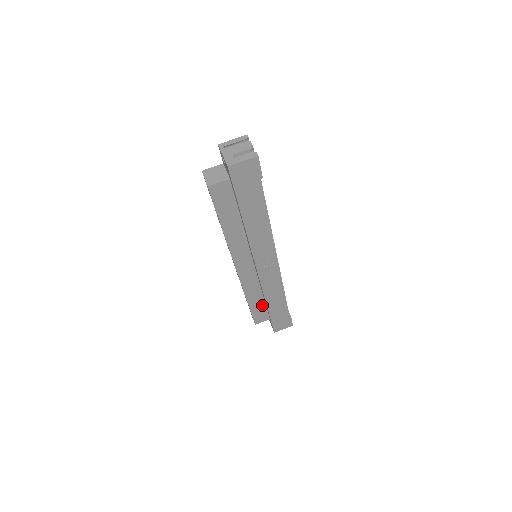
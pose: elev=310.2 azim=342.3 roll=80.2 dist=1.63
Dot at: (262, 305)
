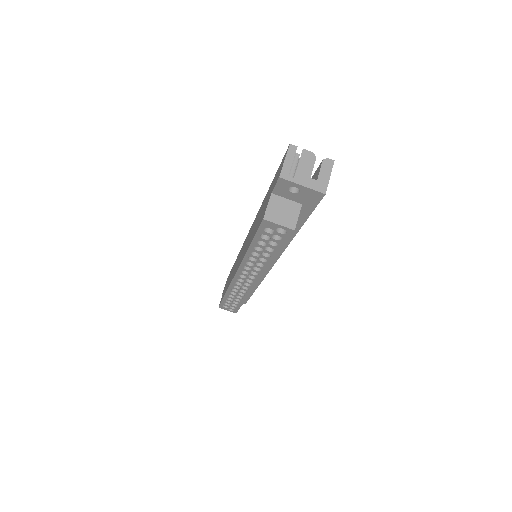
Dot at: occluded
